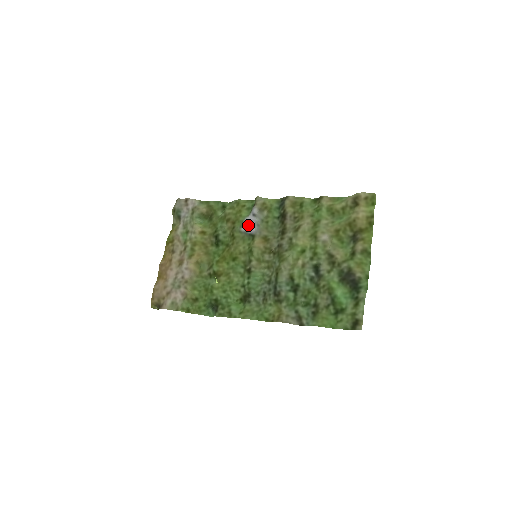
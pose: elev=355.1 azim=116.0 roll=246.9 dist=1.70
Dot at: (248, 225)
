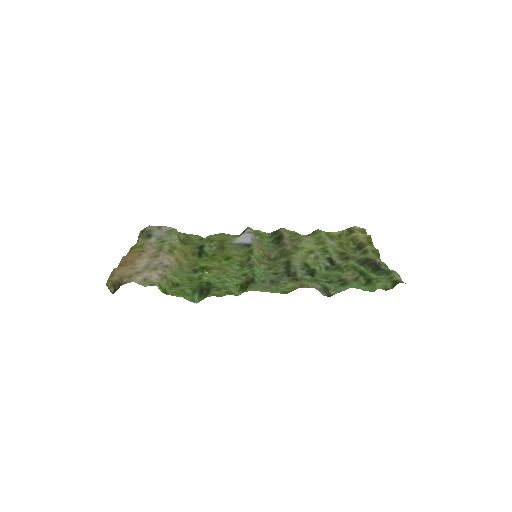
Dot at: (241, 240)
